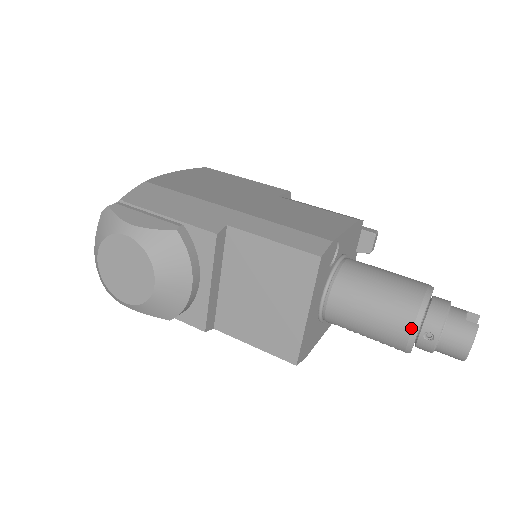
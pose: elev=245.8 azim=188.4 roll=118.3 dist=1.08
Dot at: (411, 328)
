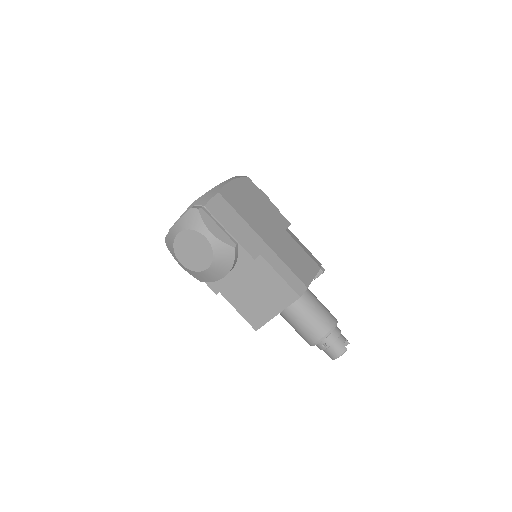
Dot at: (319, 339)
